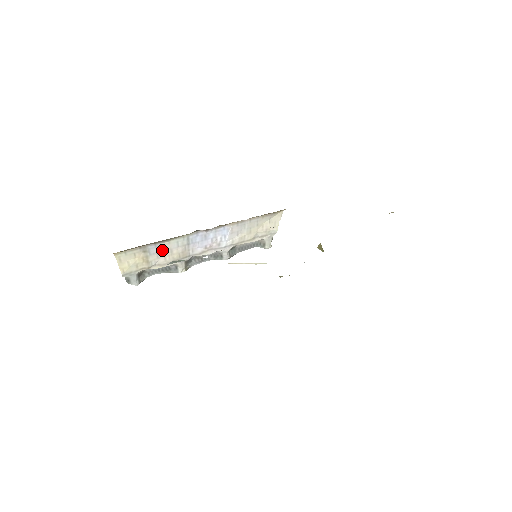
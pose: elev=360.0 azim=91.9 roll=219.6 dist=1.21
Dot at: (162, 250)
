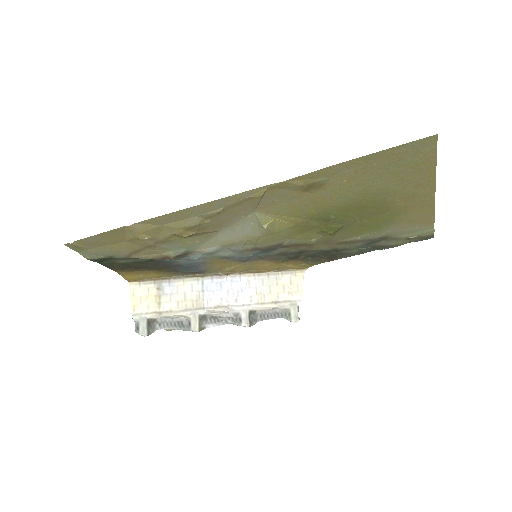
Dot at: (176, 292)
